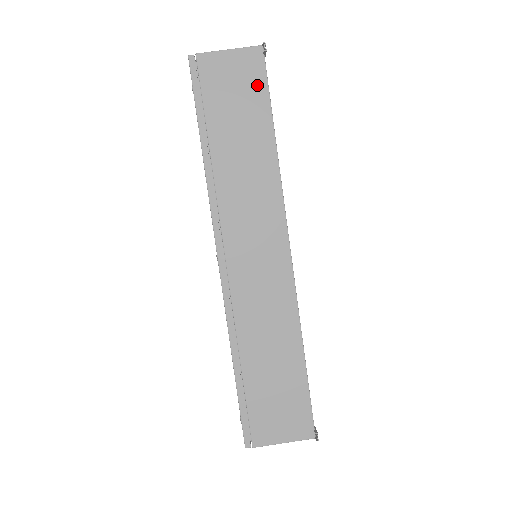
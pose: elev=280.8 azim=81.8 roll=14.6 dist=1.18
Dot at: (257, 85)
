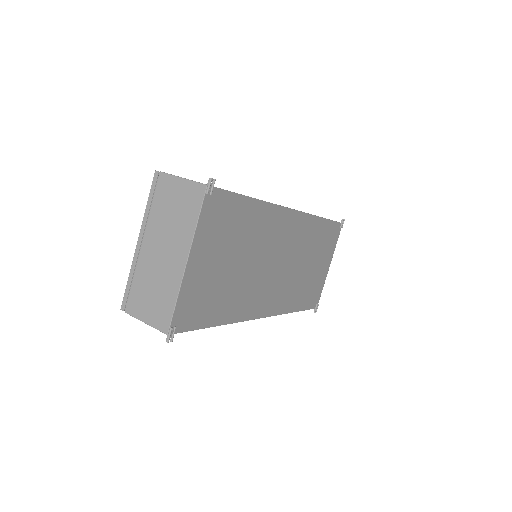
Dot at: occluded
